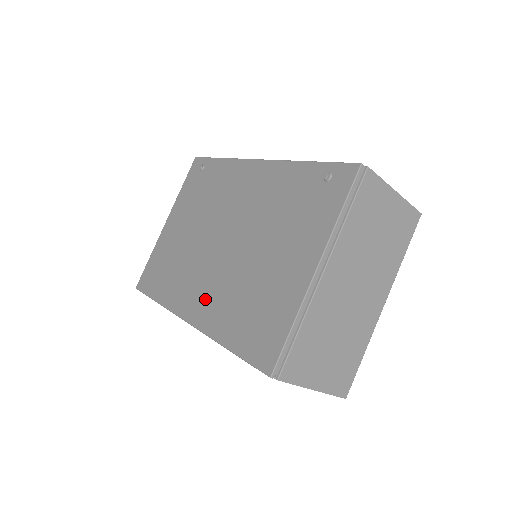
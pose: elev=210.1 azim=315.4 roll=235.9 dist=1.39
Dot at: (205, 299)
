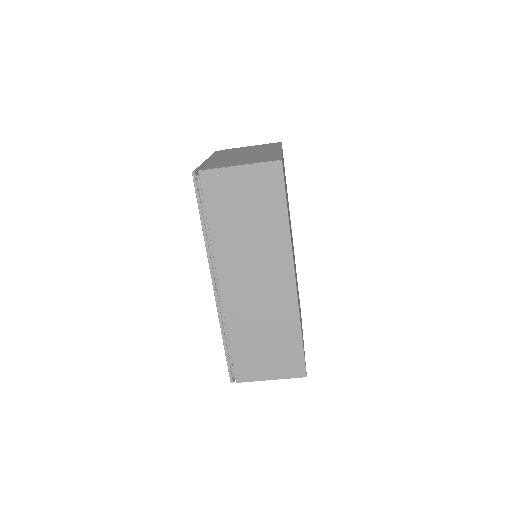
Dot at: occluded
